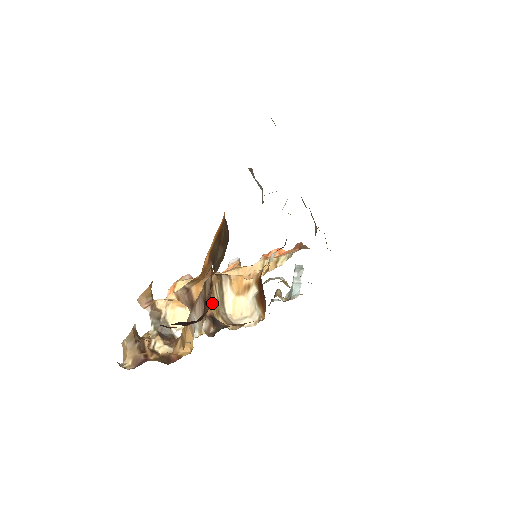
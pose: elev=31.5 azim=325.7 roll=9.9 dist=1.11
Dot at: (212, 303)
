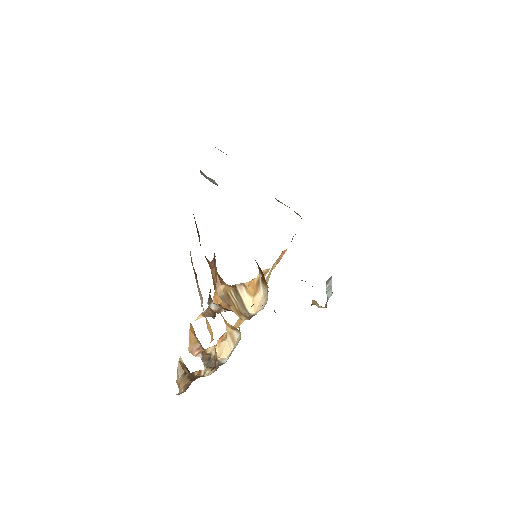
Dot at: (230, 305)
